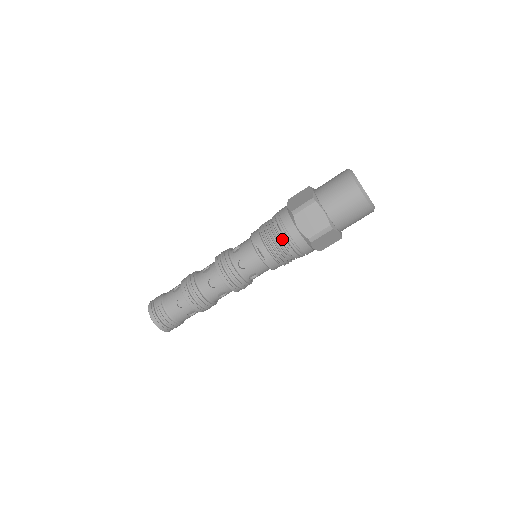
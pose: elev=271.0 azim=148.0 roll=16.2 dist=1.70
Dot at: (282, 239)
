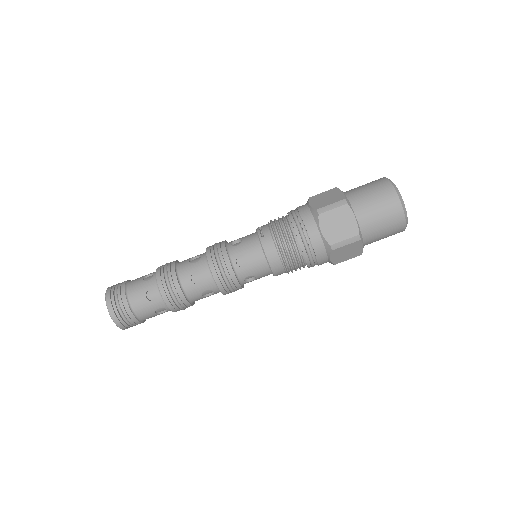
Dot at: (289, 215)
